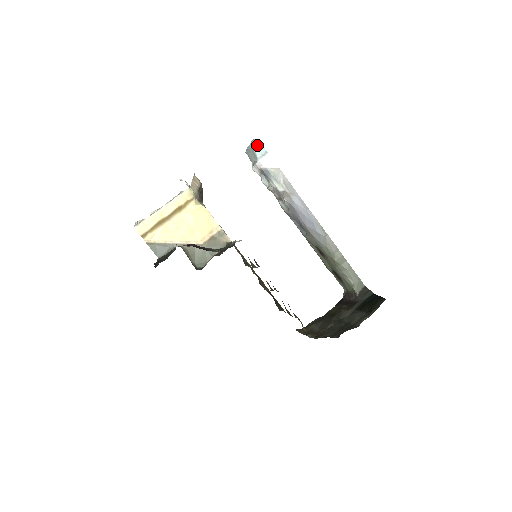
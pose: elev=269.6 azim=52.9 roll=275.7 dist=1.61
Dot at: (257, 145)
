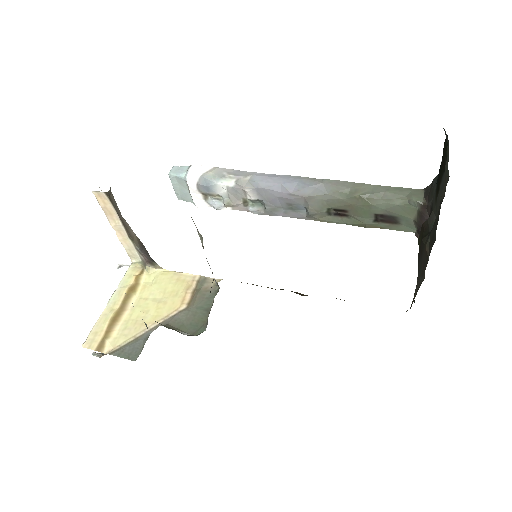
Dot at: (176, 170)
